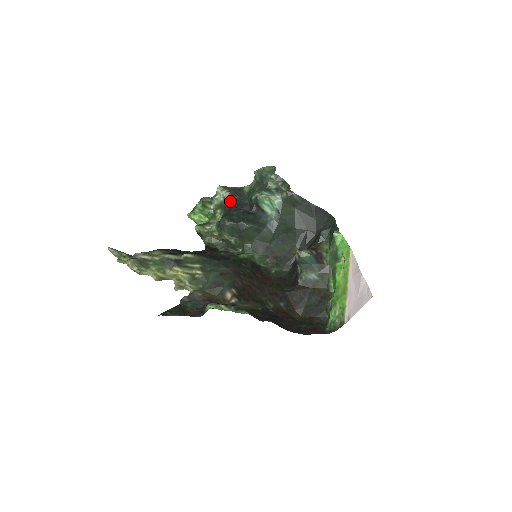
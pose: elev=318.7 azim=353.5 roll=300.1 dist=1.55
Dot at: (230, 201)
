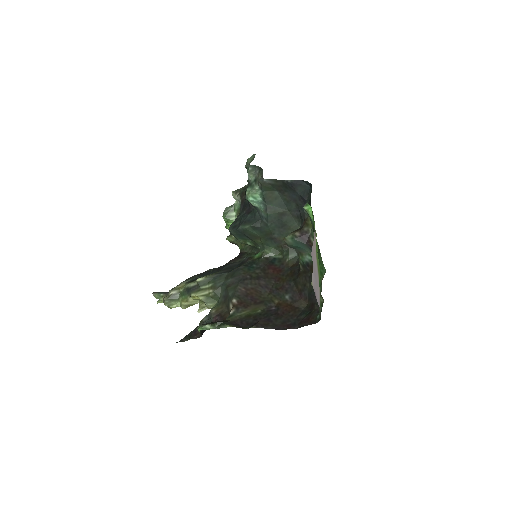
Dot at: (241, 204)
